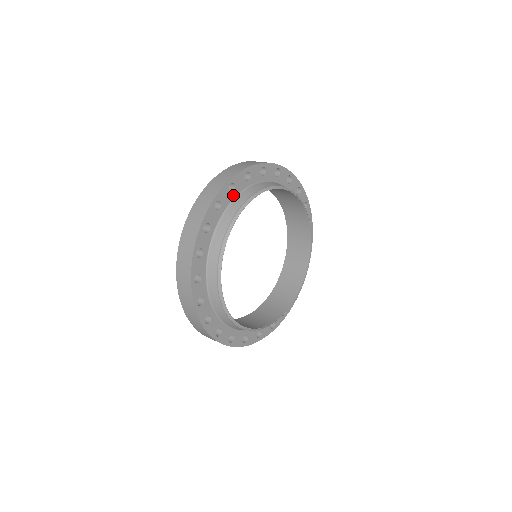
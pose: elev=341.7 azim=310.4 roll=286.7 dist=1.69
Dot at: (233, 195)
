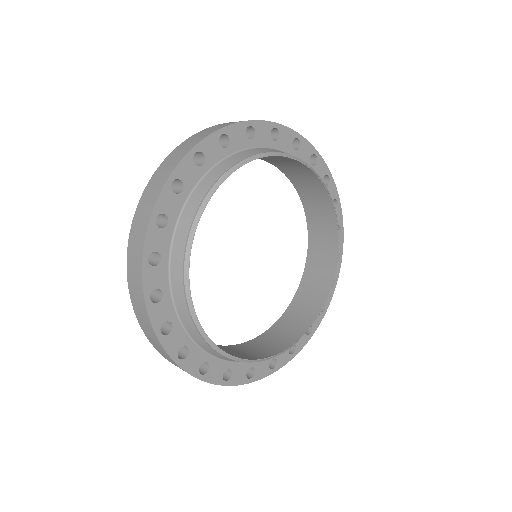
Dot at: (249, 143)
